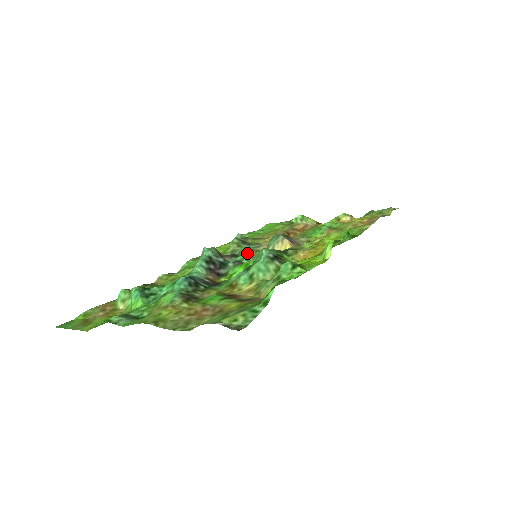
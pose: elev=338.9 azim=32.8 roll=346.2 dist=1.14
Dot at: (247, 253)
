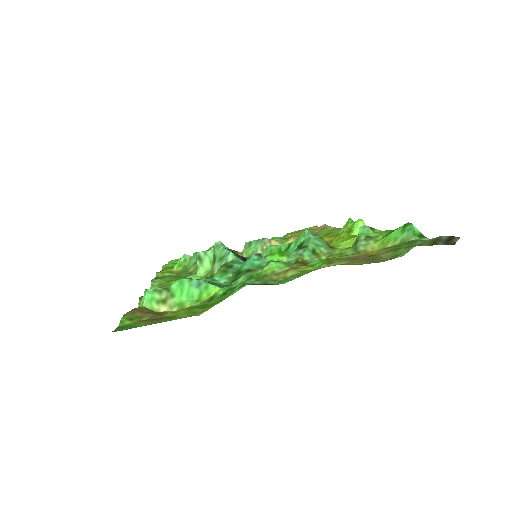
Dot at: occluded
